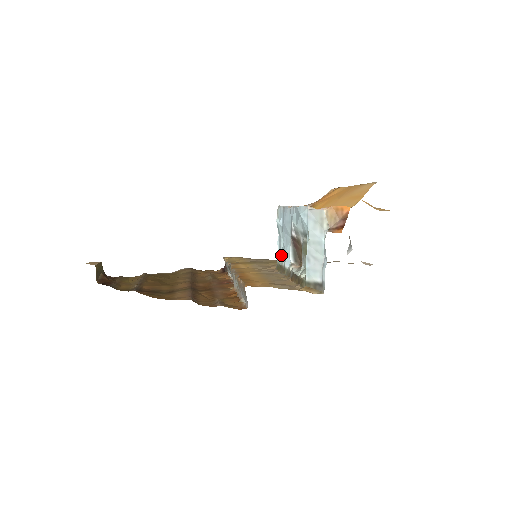
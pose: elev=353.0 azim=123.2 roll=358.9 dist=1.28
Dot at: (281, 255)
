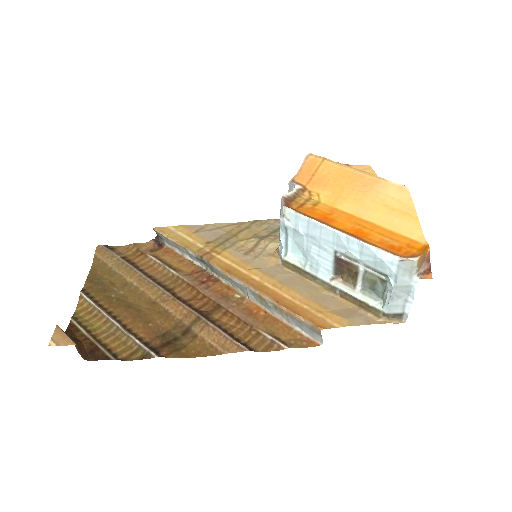
Dot at: (288, 252)
